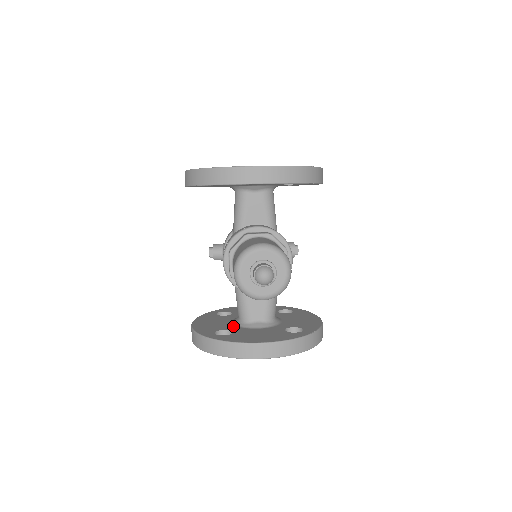
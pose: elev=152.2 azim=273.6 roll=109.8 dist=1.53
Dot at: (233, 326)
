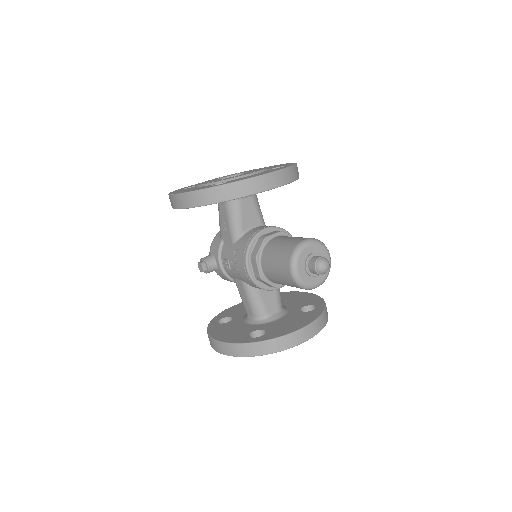
Dot at: (255, 326)
